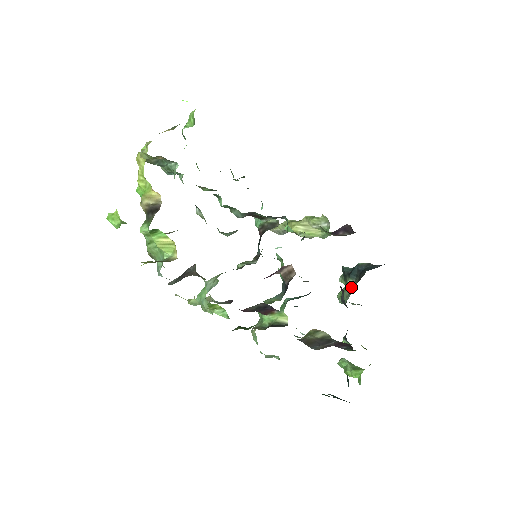
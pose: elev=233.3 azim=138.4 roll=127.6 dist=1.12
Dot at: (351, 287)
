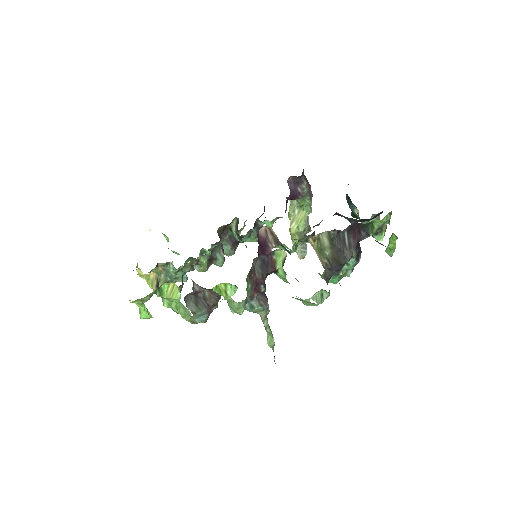
Dot at: (357, 213)
